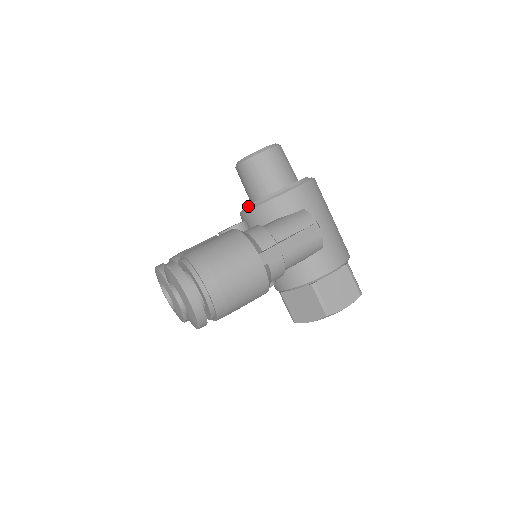
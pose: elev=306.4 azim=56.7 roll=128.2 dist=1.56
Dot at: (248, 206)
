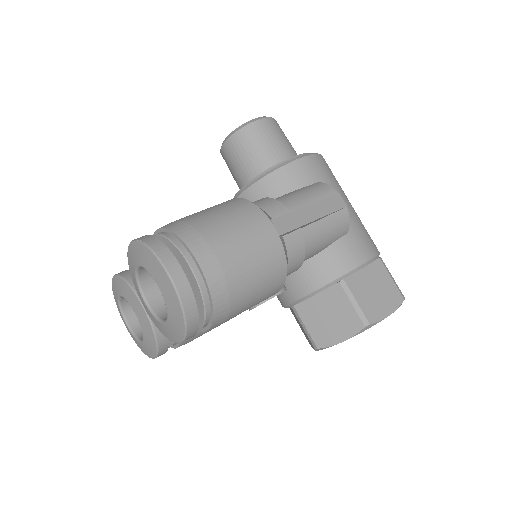
Dot at: (241, 189)
